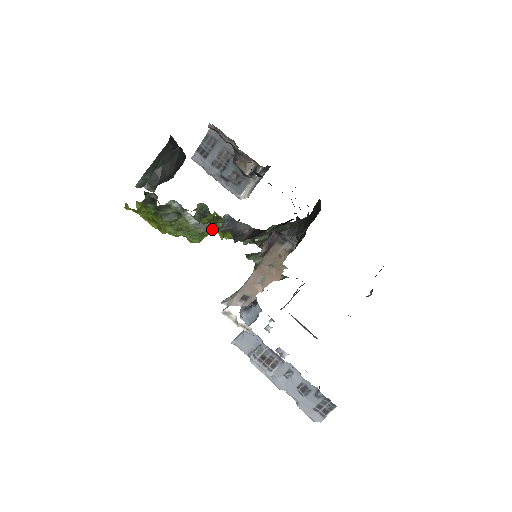
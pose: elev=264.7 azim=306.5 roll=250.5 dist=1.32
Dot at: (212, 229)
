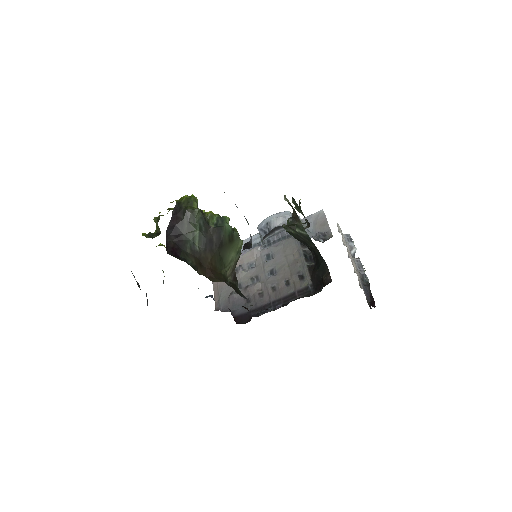
Dot at: occluded
